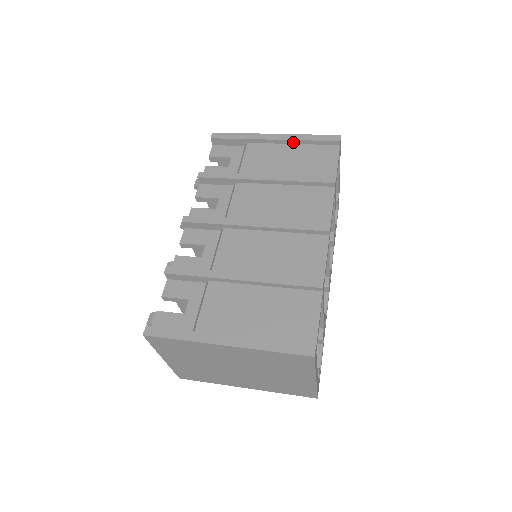
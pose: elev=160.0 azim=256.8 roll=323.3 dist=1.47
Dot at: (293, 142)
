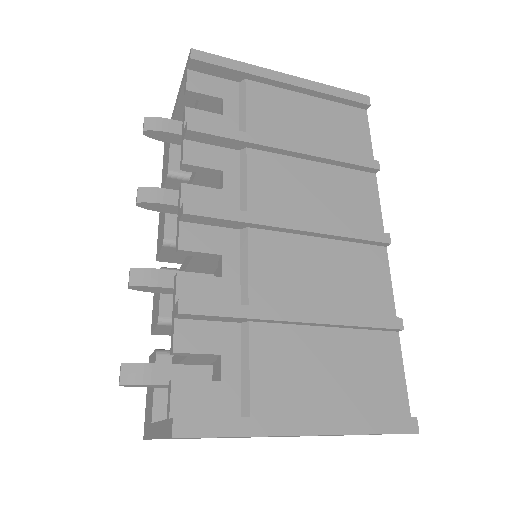
Dot at: (311, 93)
